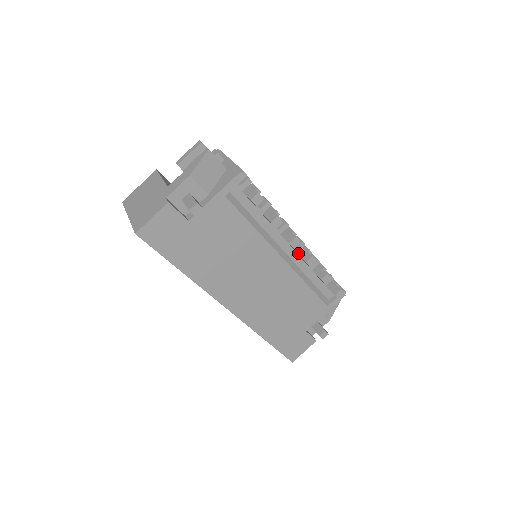
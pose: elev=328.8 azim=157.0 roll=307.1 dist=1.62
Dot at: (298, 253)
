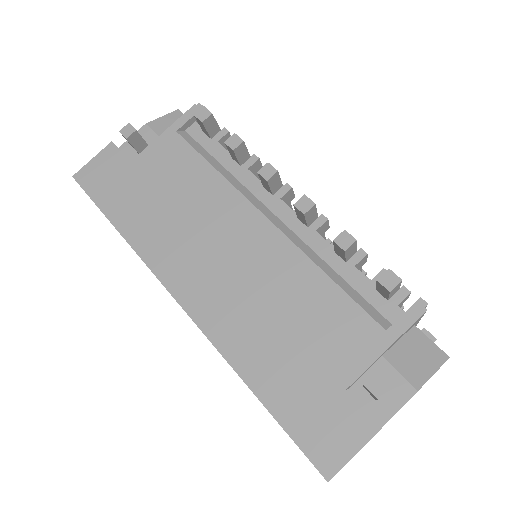
Dot at: occluded
